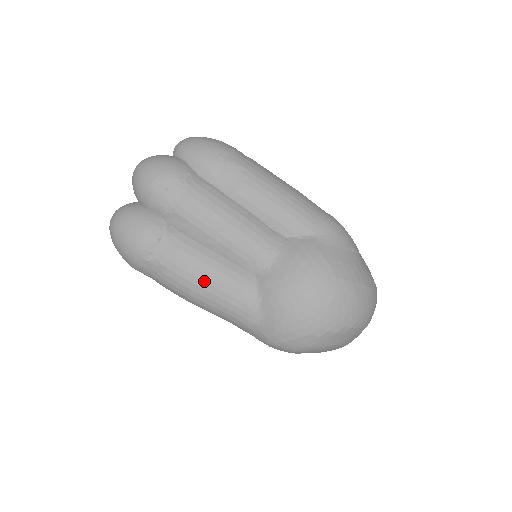
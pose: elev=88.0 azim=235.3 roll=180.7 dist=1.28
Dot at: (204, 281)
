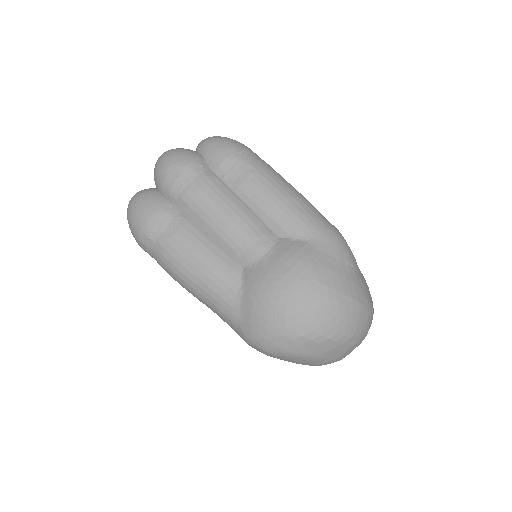
Dot at: (194, 266)
